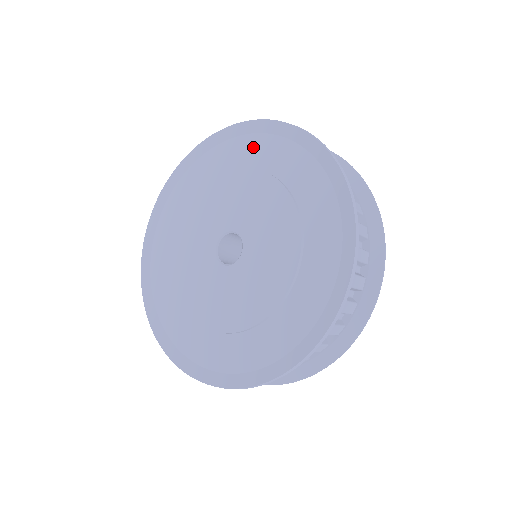
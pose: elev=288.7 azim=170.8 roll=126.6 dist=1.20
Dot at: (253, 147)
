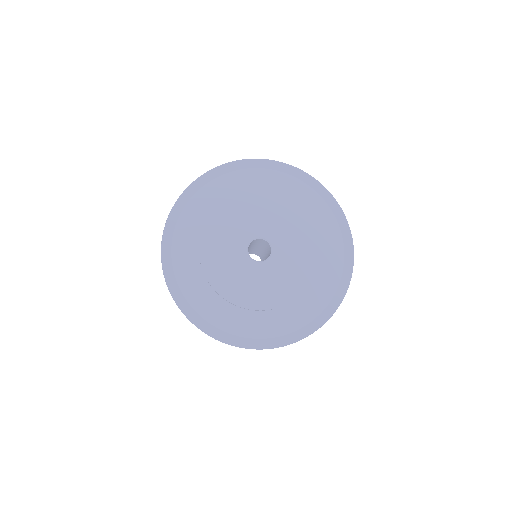
Dot at: (236, 181)
